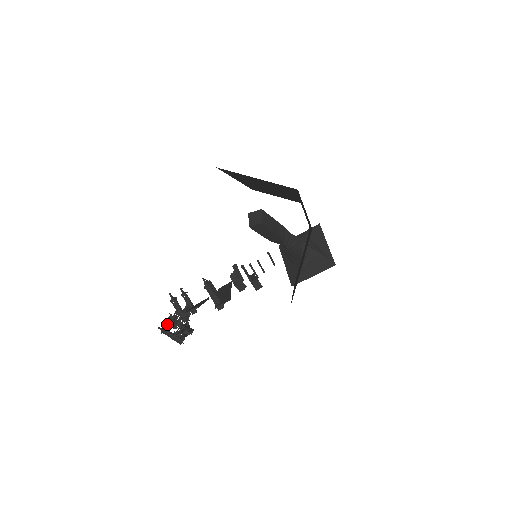
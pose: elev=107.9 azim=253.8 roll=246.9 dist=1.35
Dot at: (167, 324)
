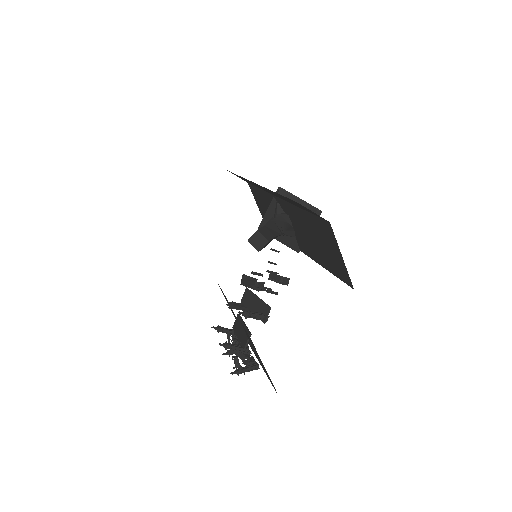
Dot at: (237, 366)
